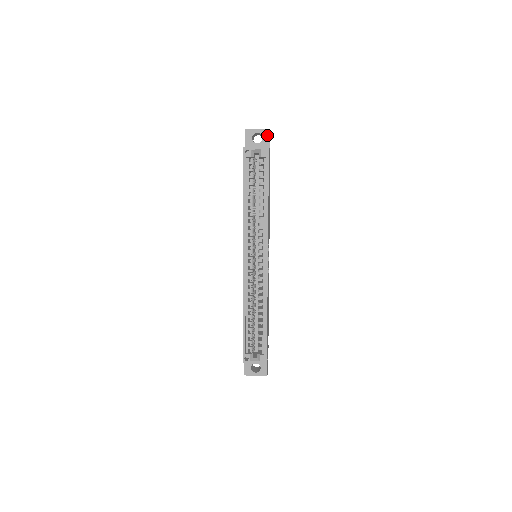
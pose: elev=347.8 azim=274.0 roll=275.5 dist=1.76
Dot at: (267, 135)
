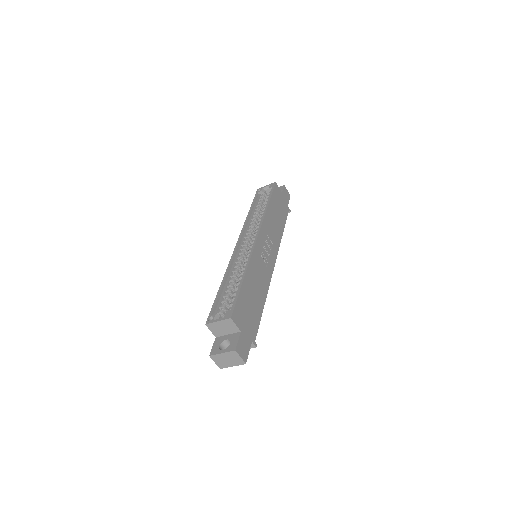
Dot at: (282, 188)
